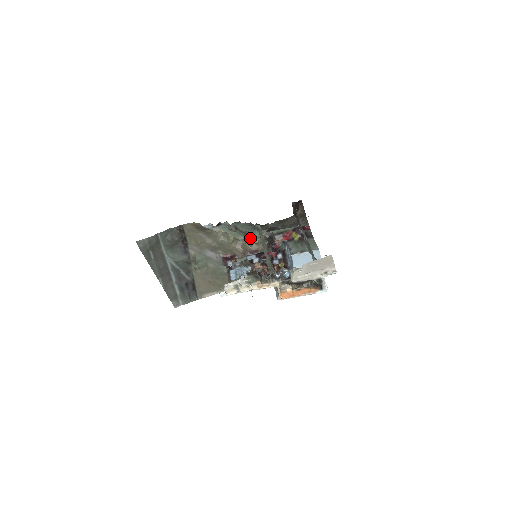
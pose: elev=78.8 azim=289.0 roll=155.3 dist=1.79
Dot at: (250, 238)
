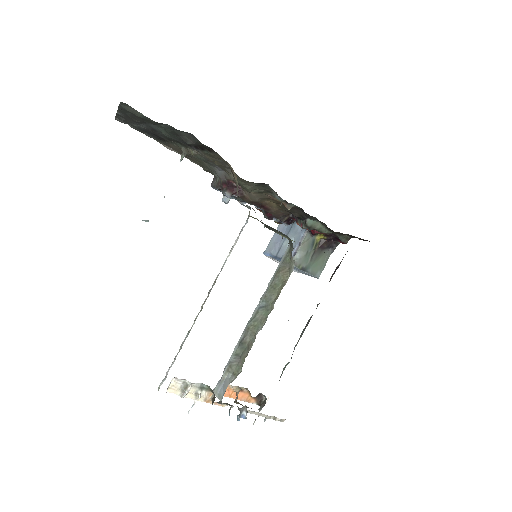
Dot at: occluded
